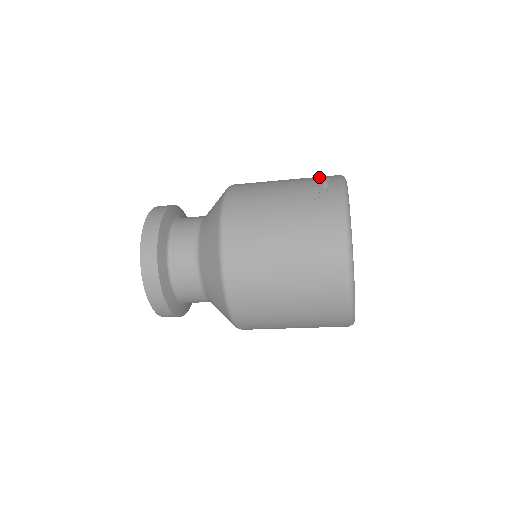
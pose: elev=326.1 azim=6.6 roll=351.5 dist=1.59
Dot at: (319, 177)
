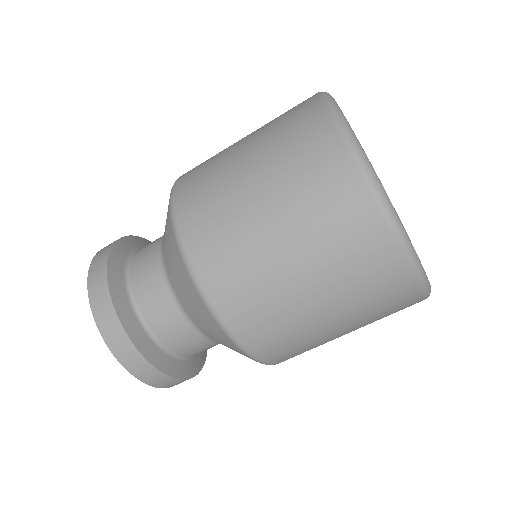
Dot at: occluded
